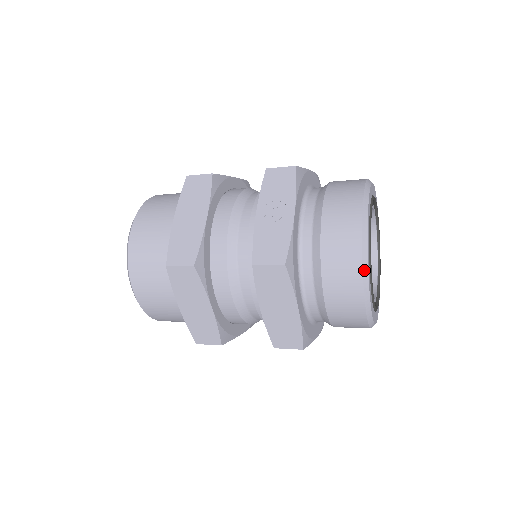
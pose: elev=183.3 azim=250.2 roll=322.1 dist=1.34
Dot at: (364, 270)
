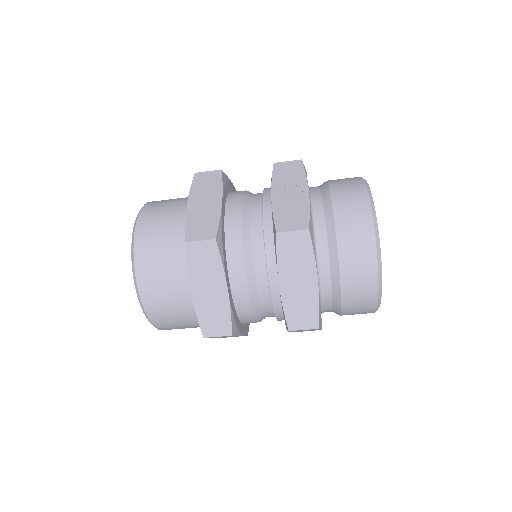
Dot at: (376, 238)
